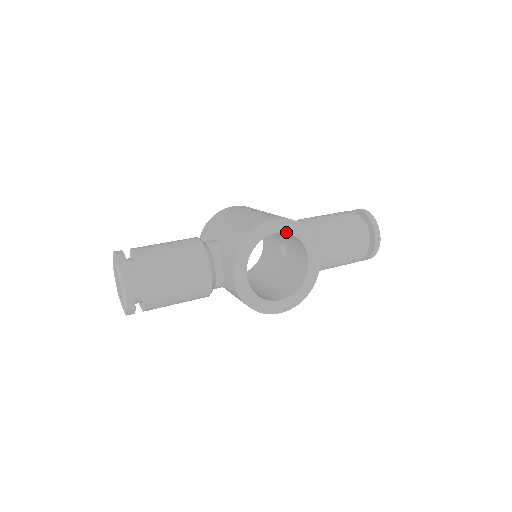
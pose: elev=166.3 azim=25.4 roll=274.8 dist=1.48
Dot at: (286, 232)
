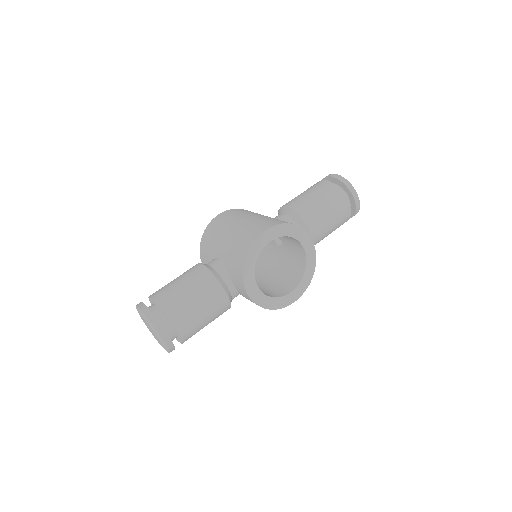
Dot at: (278, 236)
